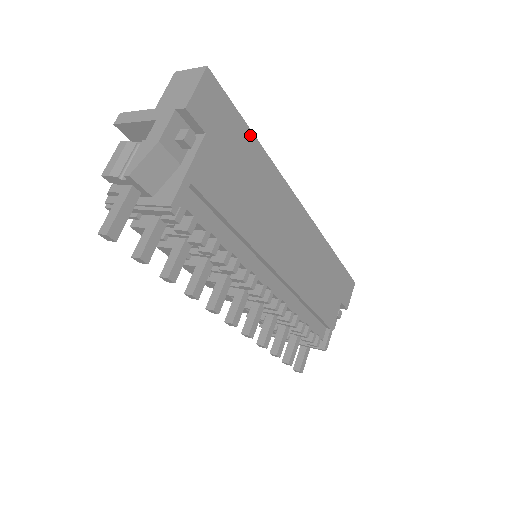
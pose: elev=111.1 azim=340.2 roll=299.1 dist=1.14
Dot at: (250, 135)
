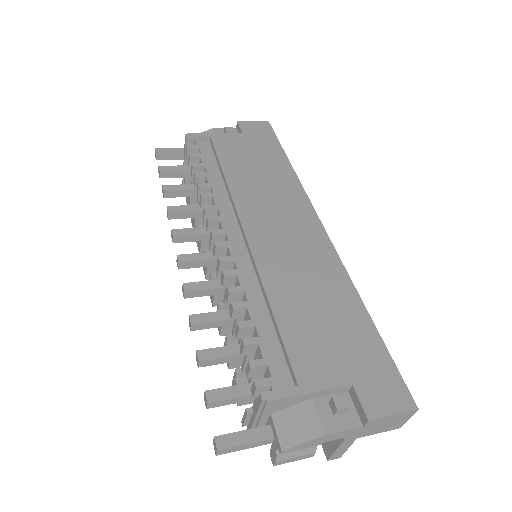
Dot at: (283, 155)
